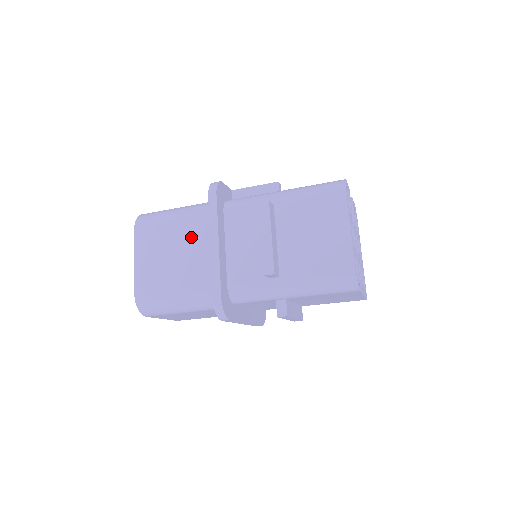
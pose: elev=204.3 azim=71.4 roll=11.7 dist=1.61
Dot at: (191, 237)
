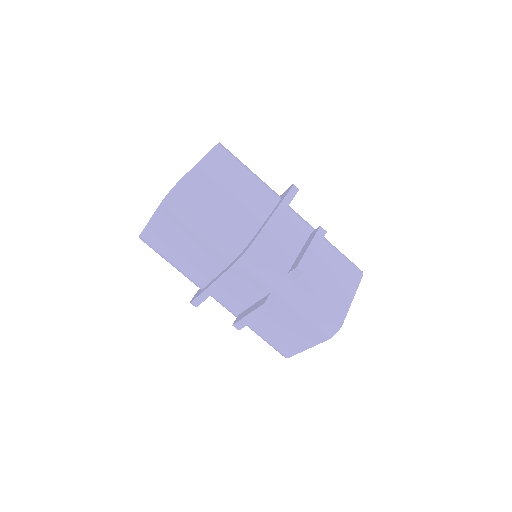
Dot at: (254, 195)
